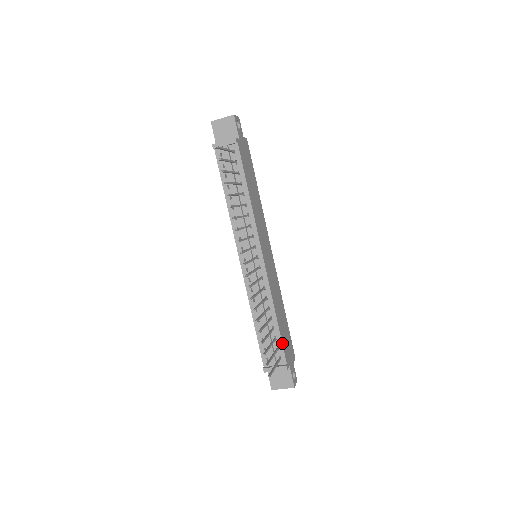
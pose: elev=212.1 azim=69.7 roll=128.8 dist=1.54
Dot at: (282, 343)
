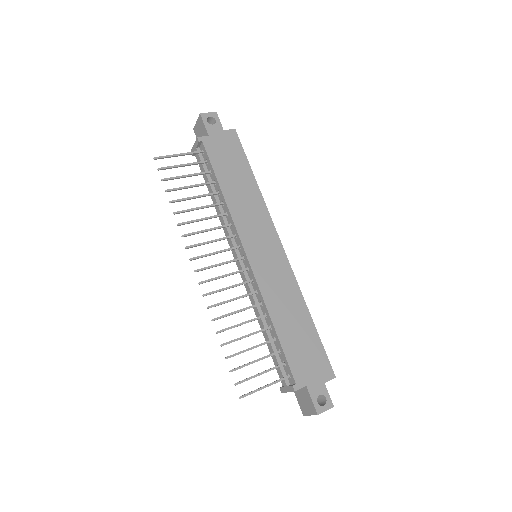
Dot at: (286, 357)
